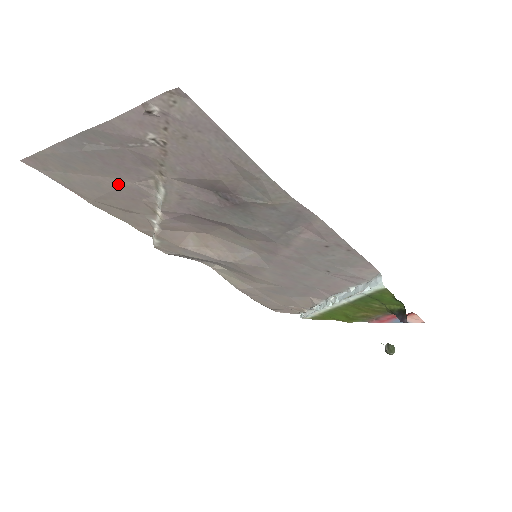
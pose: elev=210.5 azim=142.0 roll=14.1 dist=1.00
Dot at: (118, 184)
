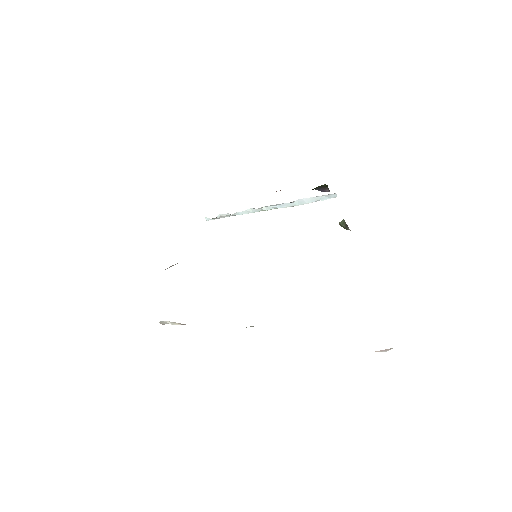
Dot at: occluded
